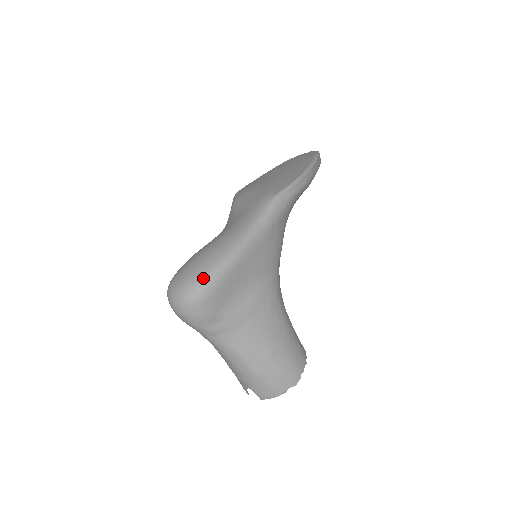
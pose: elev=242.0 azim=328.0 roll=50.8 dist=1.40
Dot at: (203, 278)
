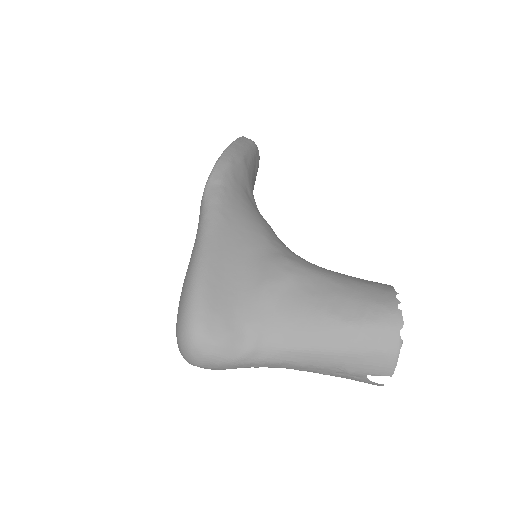
Dot at: (184, 310)
